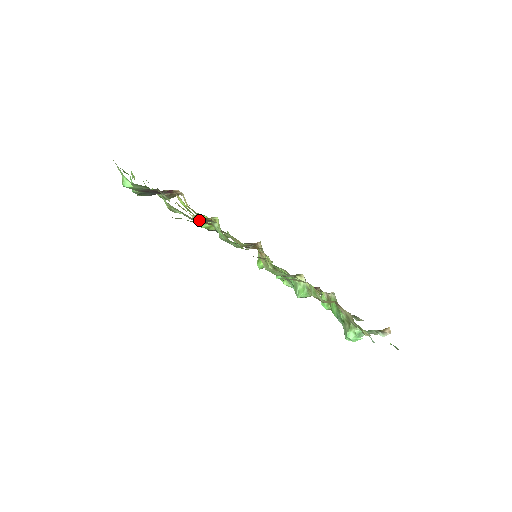
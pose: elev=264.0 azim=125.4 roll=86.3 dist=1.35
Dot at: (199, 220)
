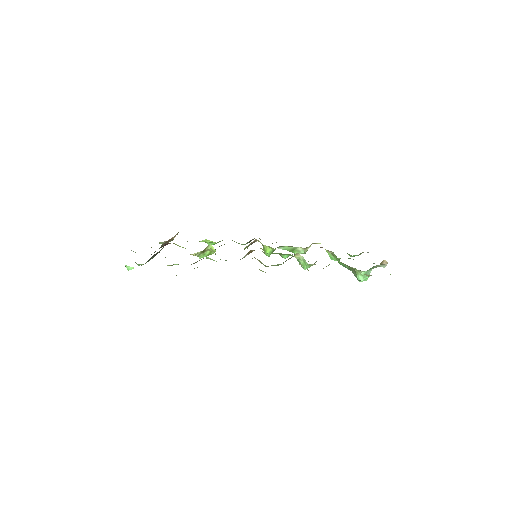
Dot at: occluded
